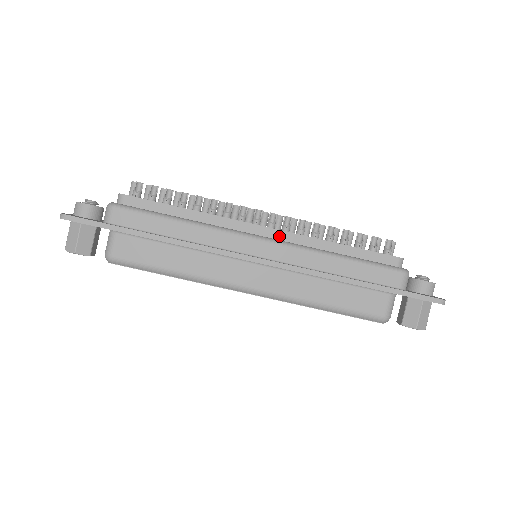
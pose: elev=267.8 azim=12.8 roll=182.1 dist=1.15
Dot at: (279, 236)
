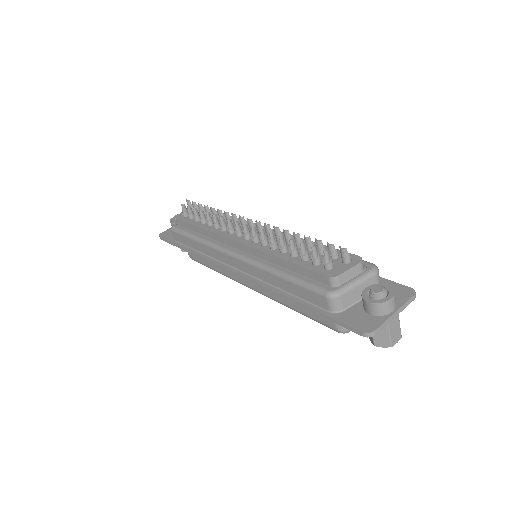
Dot at: (246, 249)
